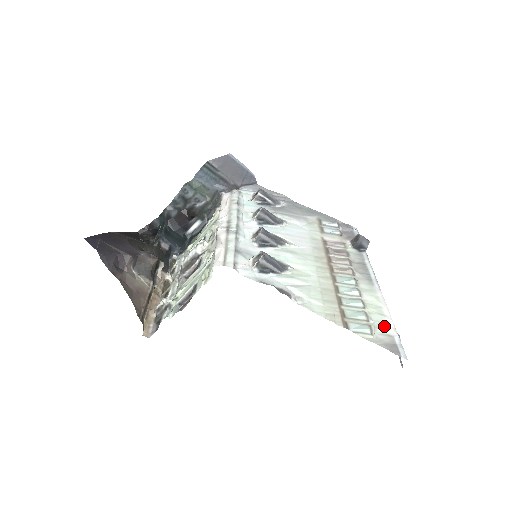
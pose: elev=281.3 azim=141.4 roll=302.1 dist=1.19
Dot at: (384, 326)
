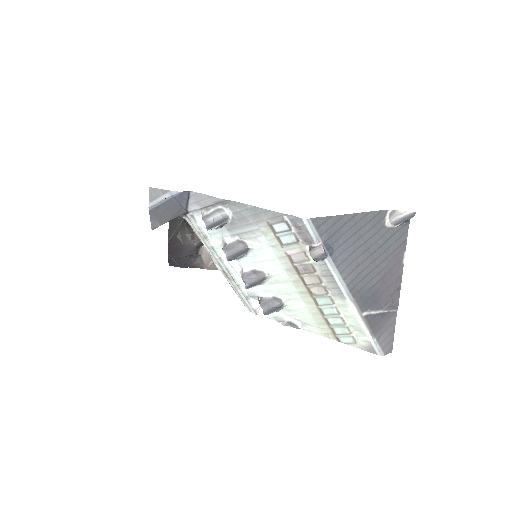
Dot at: (362, 335)
